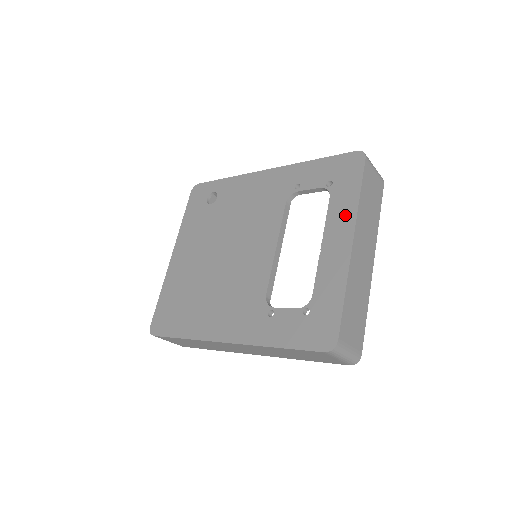
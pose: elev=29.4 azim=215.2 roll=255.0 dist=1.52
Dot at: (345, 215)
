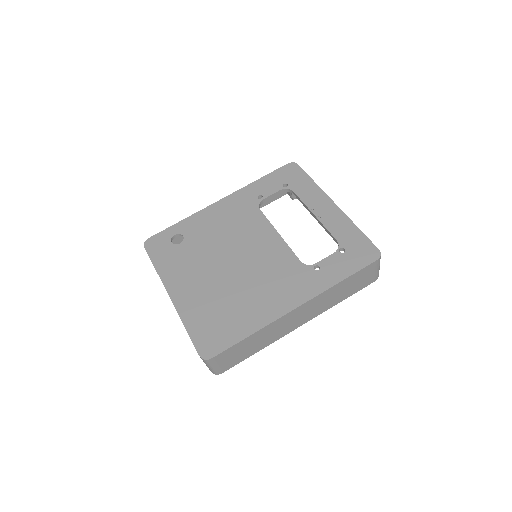
Dot at: (315, 194)
